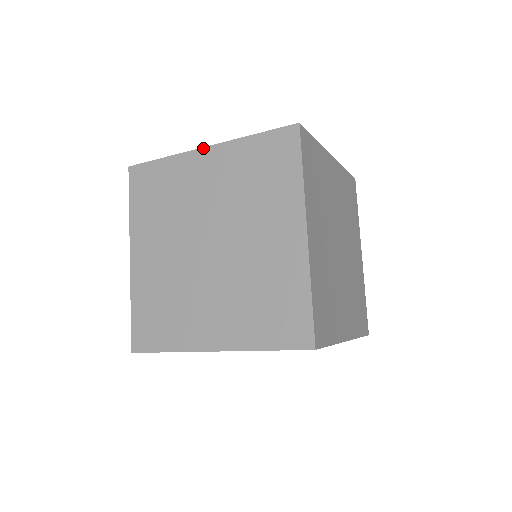
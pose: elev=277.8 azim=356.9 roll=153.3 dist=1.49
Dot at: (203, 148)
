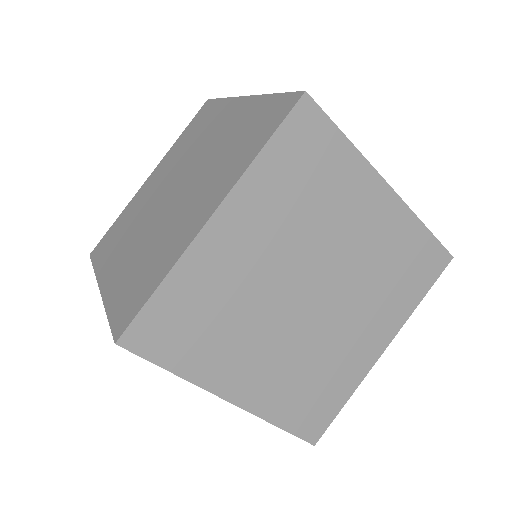
Dot at: (99, 288)
